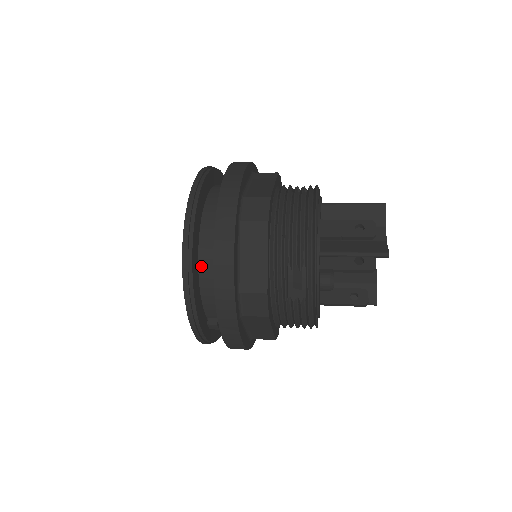
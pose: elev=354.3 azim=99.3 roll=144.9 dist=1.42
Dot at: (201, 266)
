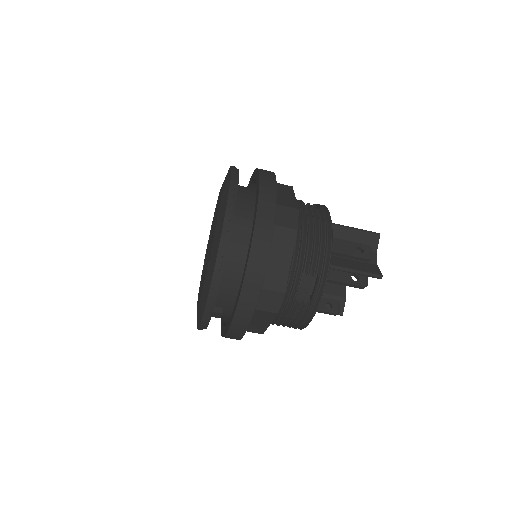
Dot at: (227, 258)
